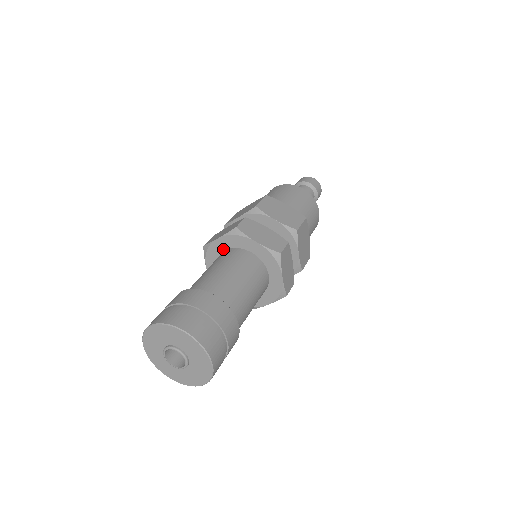
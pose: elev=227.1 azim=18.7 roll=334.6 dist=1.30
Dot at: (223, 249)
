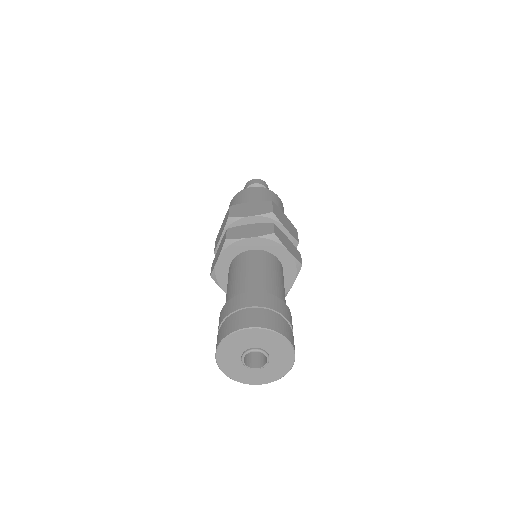
Dot at: (227, 265)
